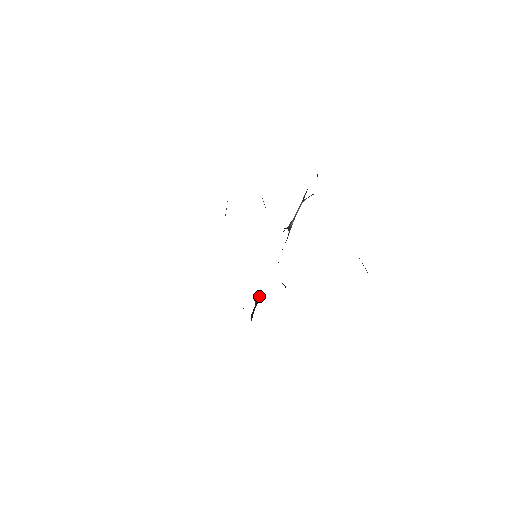
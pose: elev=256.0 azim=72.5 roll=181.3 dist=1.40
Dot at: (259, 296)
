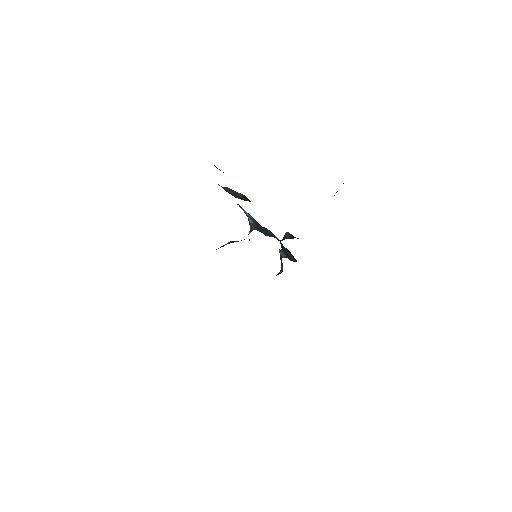
Dot at: (281, 249)
